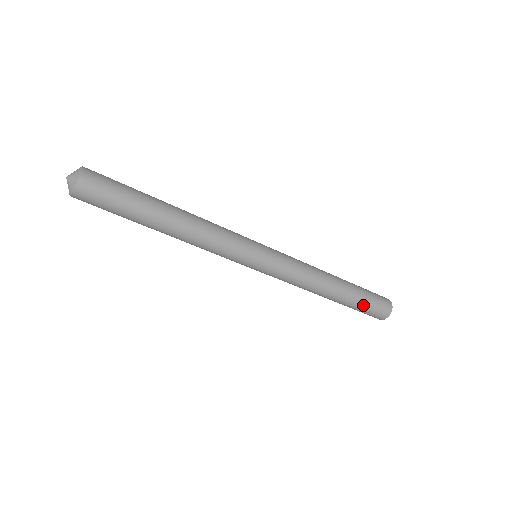
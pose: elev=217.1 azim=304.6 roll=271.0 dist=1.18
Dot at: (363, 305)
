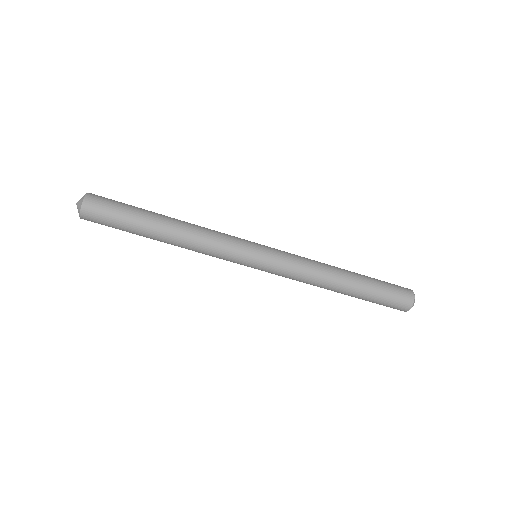
Dot at: (379, 296)
